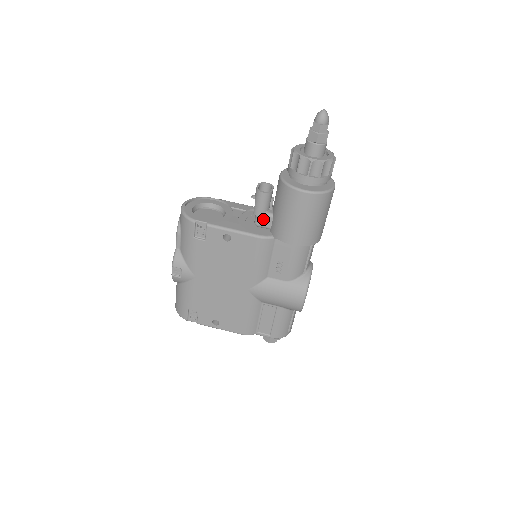
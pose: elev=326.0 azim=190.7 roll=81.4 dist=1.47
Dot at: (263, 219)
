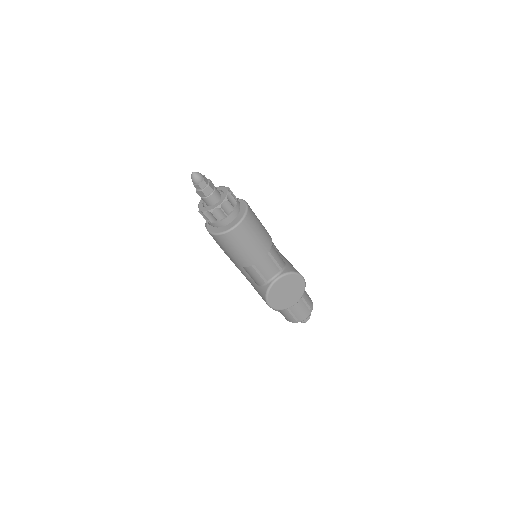
Dot at: occluded
